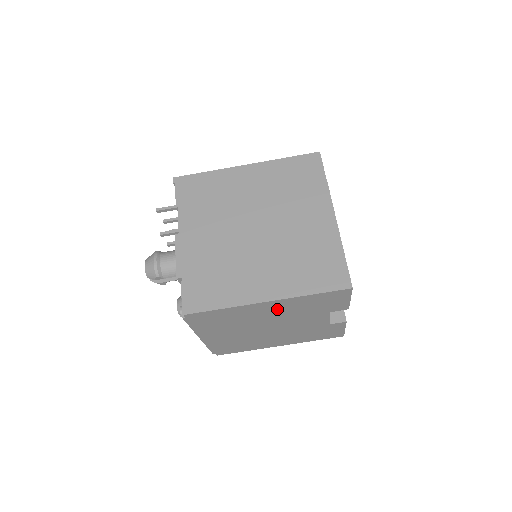
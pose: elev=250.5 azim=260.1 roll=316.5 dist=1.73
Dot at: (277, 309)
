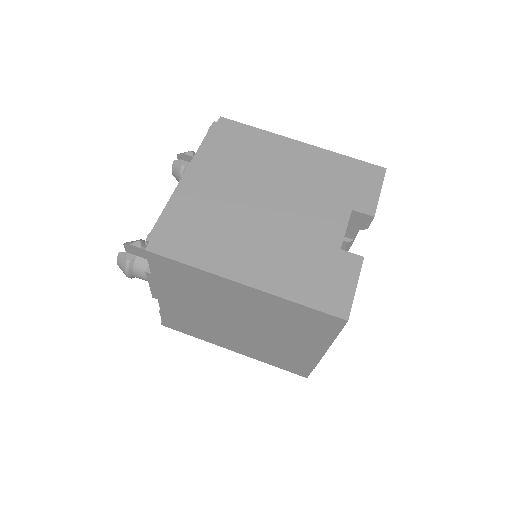
Dot at: (302, 164)
